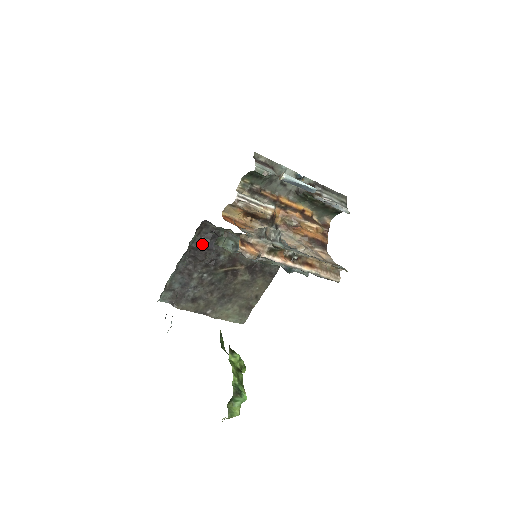
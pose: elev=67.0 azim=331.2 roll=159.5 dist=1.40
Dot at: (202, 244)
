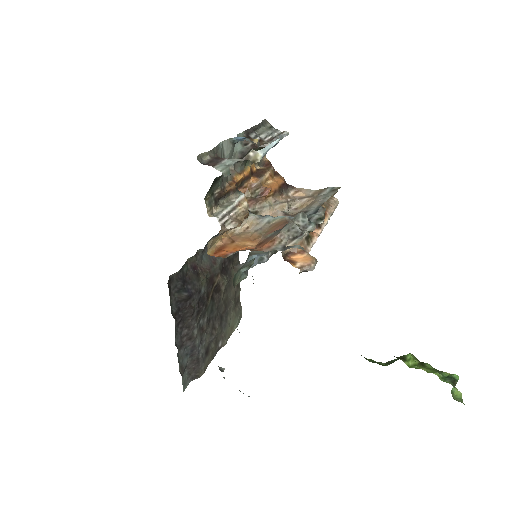
Dot at: (180, 300)
